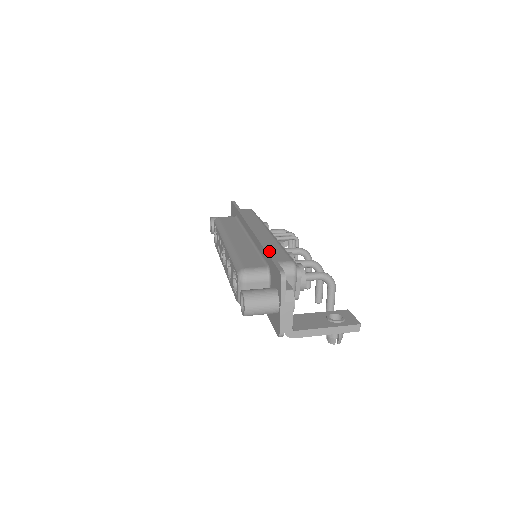
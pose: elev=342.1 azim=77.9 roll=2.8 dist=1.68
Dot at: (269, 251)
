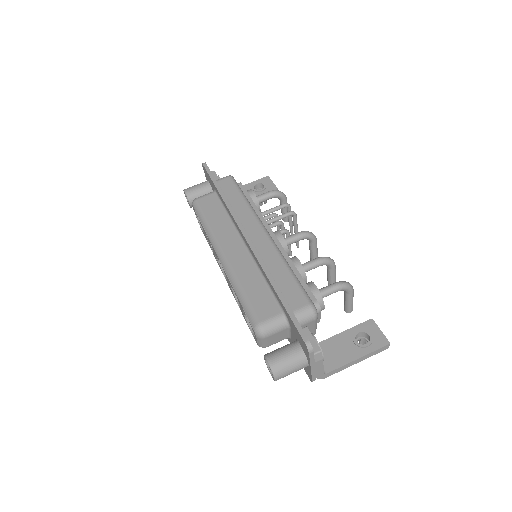
Dot at: (281, 295)
